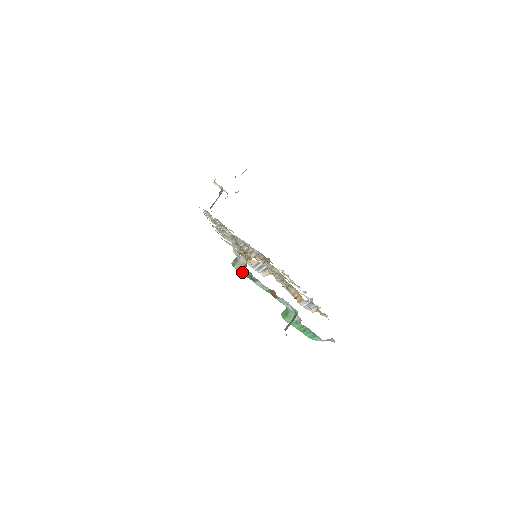
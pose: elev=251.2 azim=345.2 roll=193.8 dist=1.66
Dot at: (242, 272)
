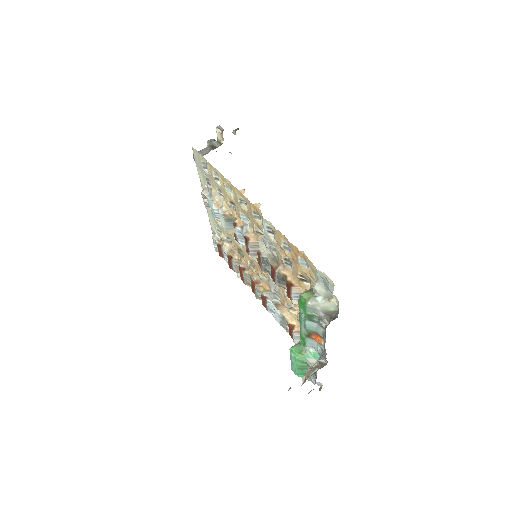
Dot at: (309, 310)
